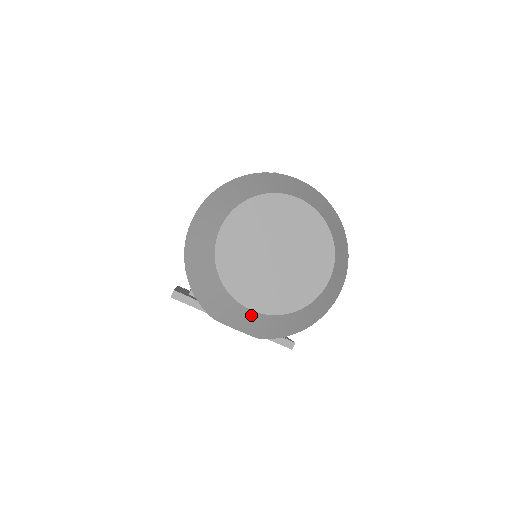
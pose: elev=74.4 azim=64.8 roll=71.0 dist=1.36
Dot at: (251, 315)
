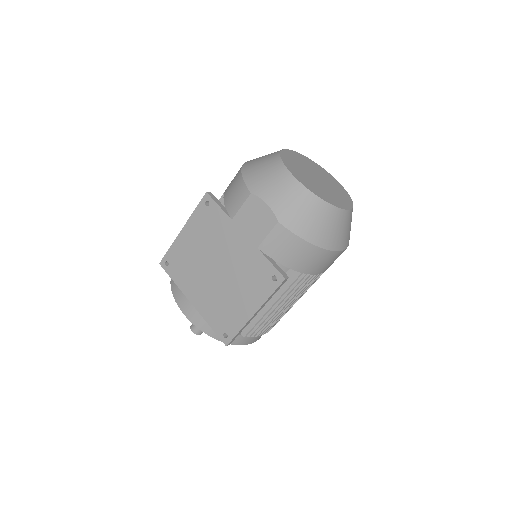
Dot at: (292, 185)
